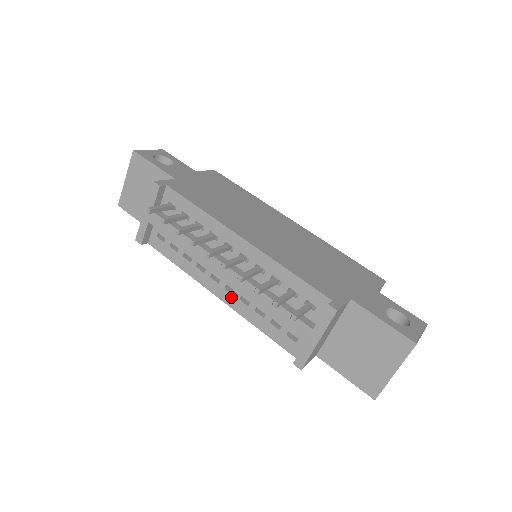
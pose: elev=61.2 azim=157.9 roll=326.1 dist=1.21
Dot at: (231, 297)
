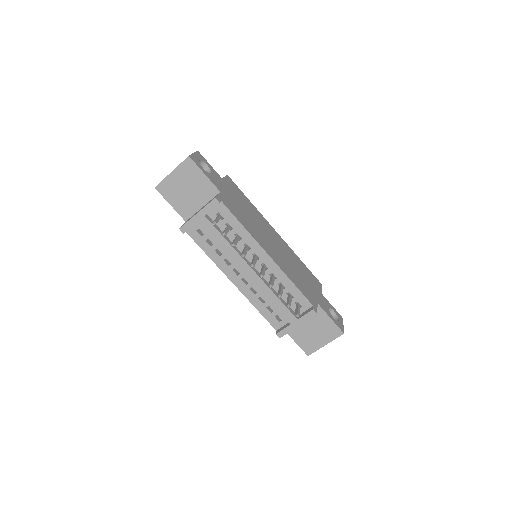
Dot at: (244, 286)
